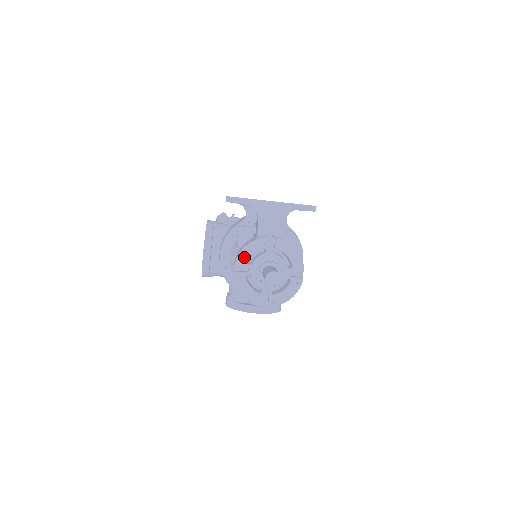
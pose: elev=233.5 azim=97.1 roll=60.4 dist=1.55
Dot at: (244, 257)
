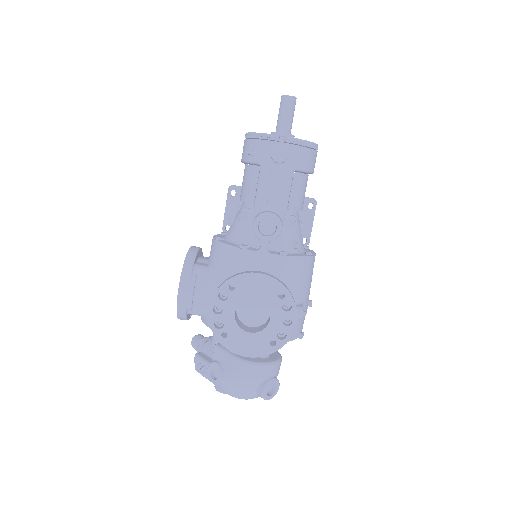
Dot at: occluded
